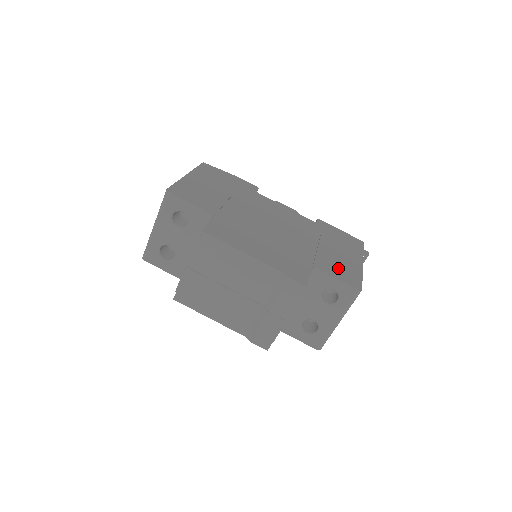
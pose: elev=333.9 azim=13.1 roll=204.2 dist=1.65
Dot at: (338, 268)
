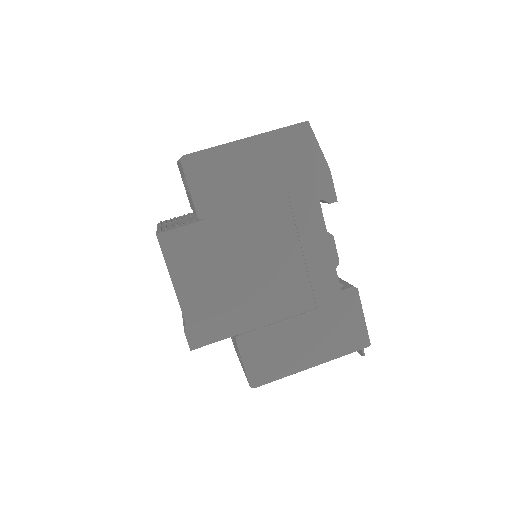
Dot at: (266, 354)
